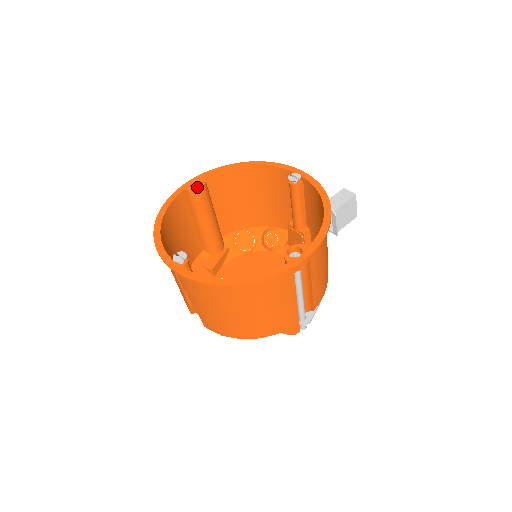
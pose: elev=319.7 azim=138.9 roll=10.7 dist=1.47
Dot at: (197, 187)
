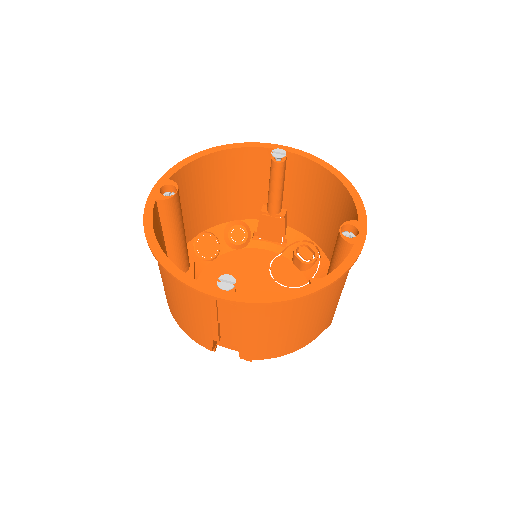
Dot at: (165, 193)
